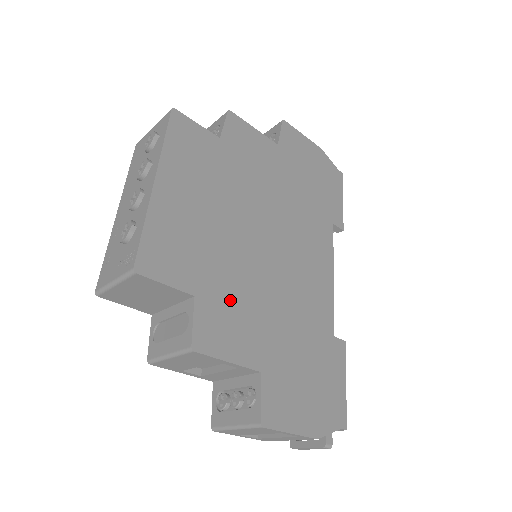
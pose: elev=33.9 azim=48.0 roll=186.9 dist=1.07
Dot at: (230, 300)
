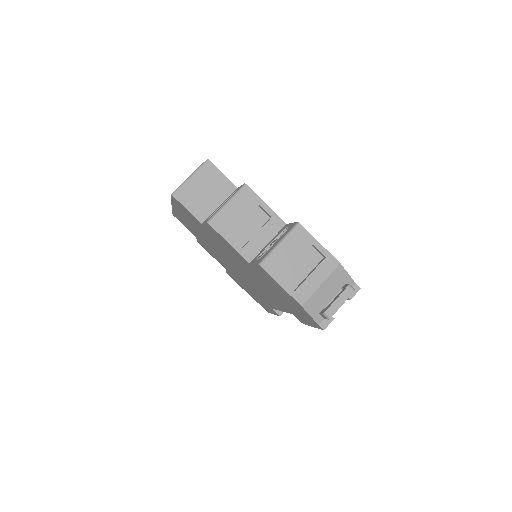
Dot at: occluded
